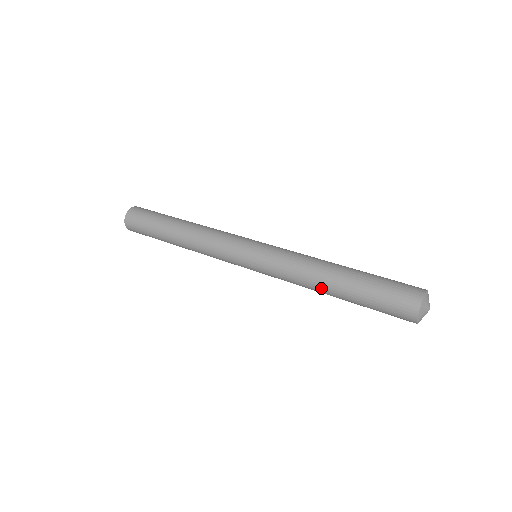
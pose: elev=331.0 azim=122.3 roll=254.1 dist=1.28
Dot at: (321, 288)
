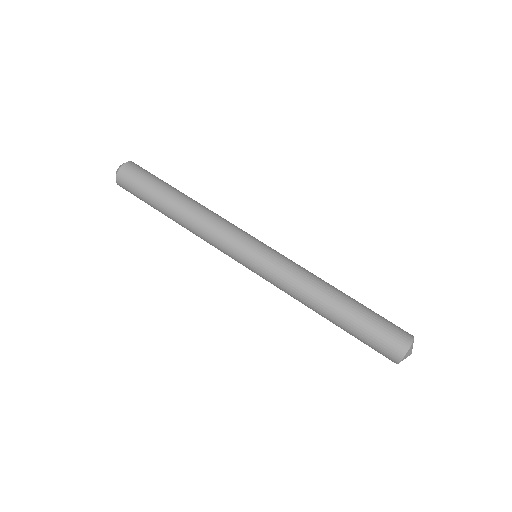
Dot at: (318, 307)
